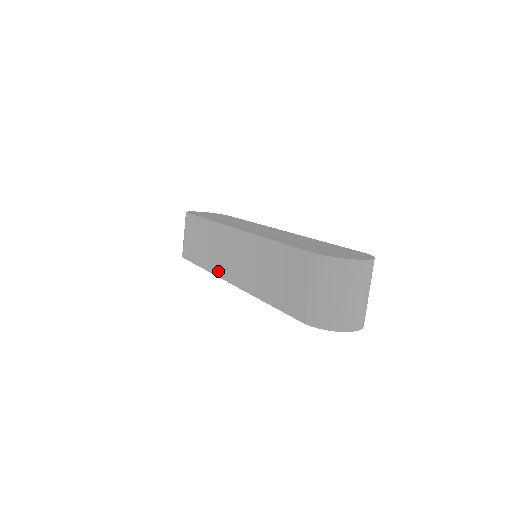
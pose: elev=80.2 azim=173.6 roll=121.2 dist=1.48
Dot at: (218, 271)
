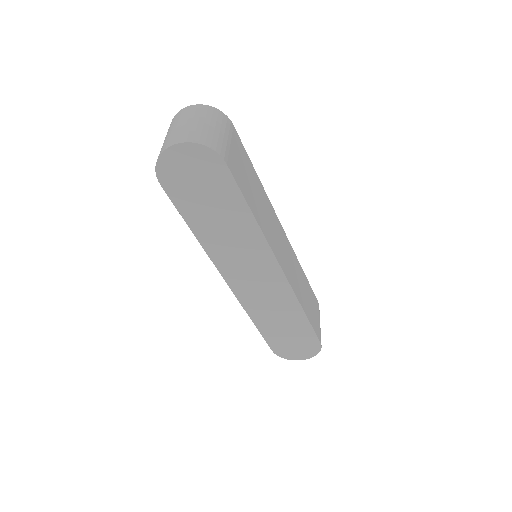
Dot at: occluded
